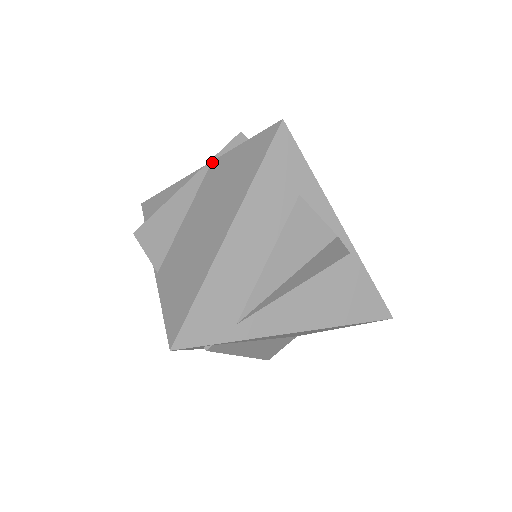
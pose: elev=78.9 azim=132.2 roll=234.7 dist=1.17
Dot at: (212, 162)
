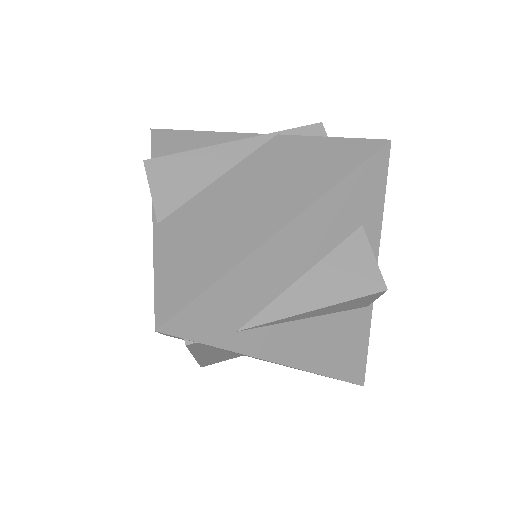
Dot at: (277, 135)
